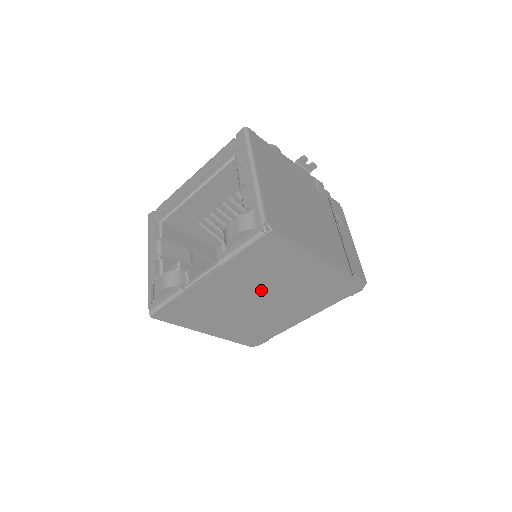
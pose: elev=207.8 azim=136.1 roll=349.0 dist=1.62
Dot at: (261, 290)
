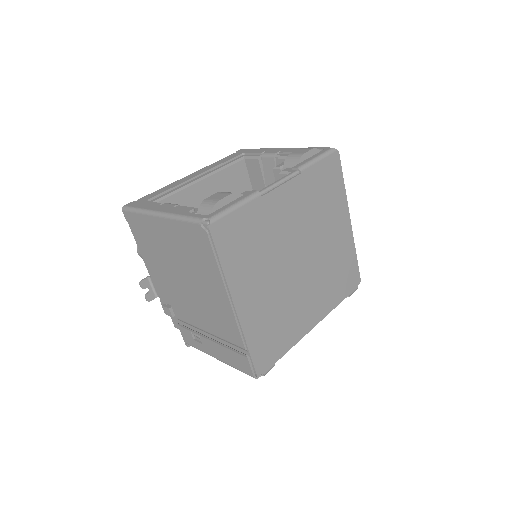
Dot at: (307, 238)
